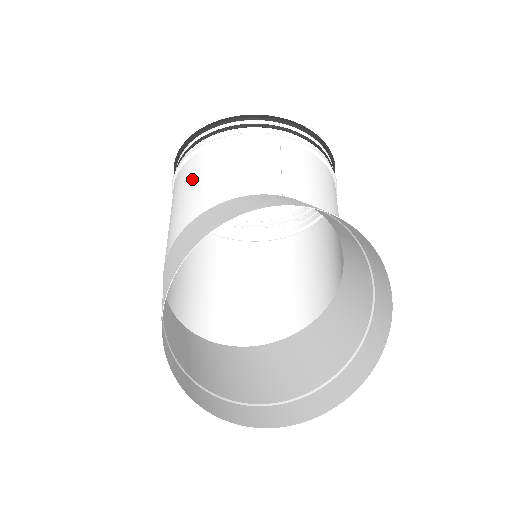
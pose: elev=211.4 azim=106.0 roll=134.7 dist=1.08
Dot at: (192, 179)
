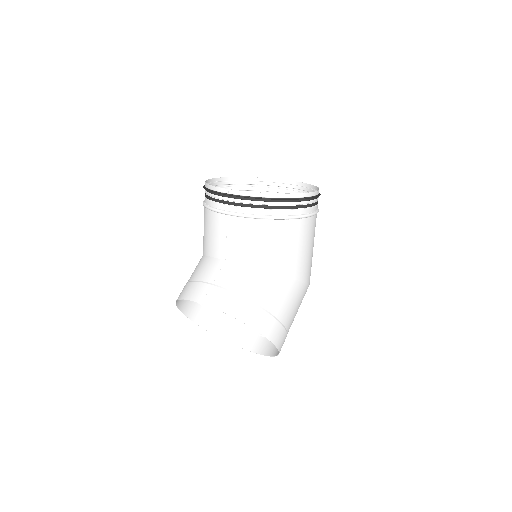
Dot at: occluded
